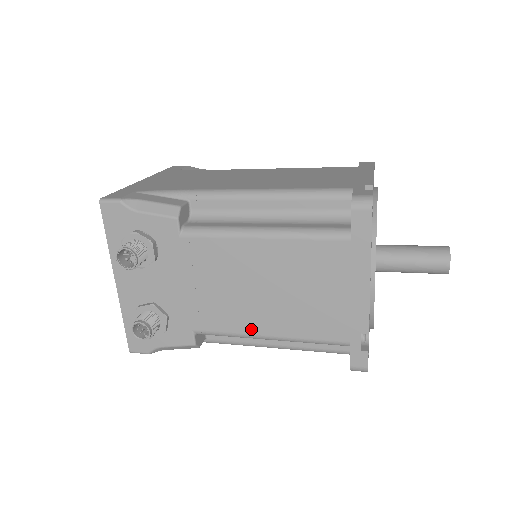
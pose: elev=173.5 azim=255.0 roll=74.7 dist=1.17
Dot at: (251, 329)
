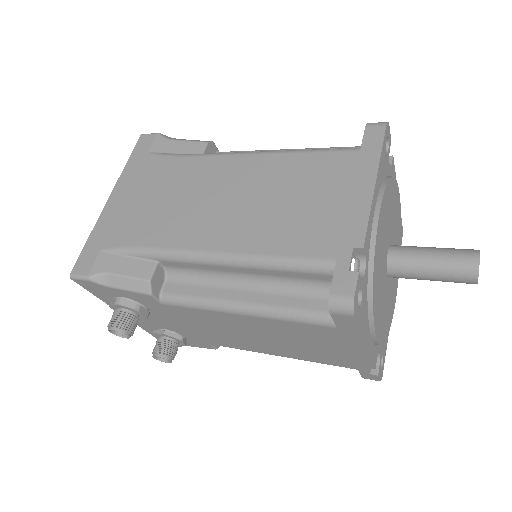
Dot at: (261, 351)
